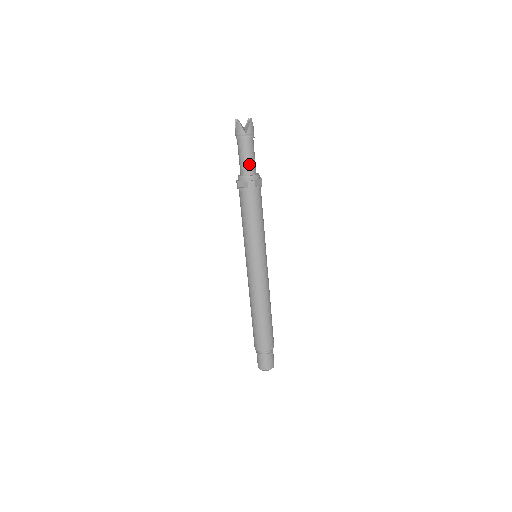
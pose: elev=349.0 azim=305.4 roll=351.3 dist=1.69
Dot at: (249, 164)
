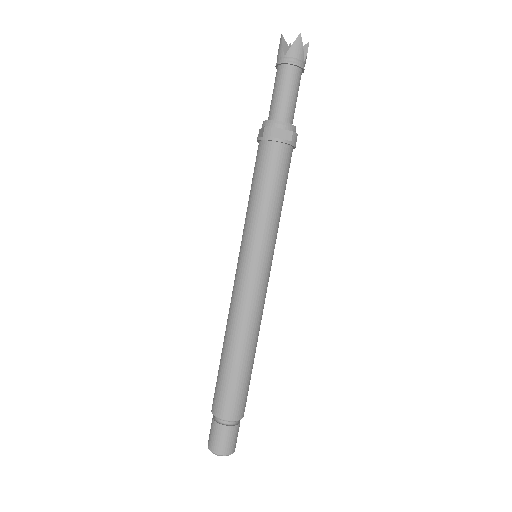
Dot at: (294, 108)
